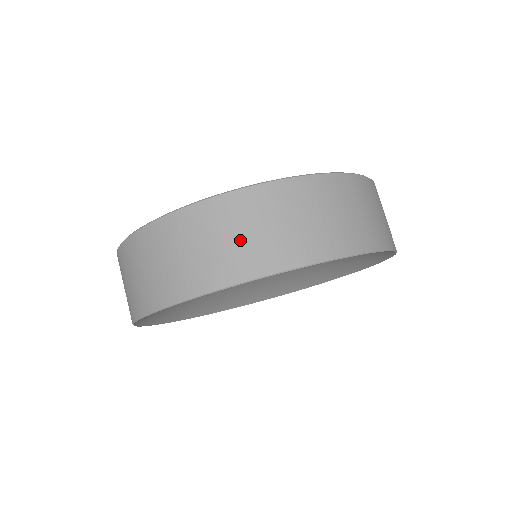
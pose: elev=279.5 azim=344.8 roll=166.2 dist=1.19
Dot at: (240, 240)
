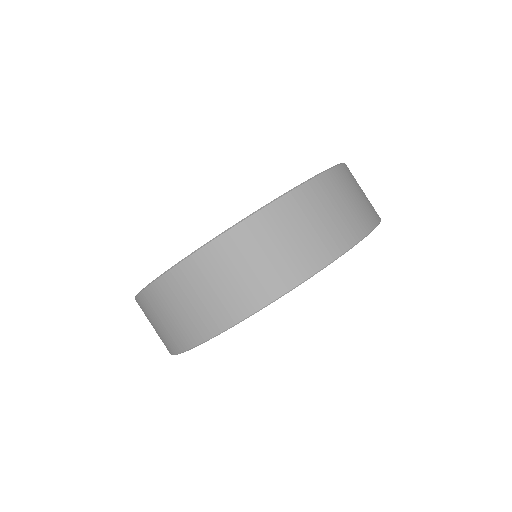
Dot at: (312, 231)
